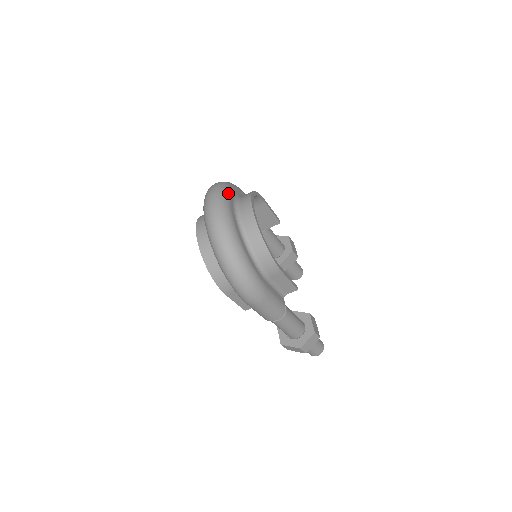
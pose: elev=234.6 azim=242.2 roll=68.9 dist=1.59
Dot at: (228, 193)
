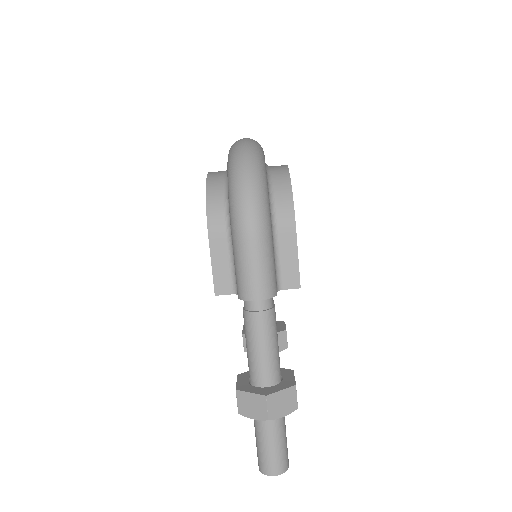
Dot at: occluded
